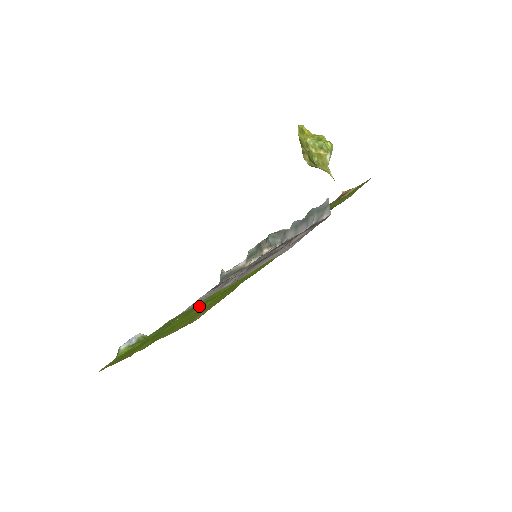
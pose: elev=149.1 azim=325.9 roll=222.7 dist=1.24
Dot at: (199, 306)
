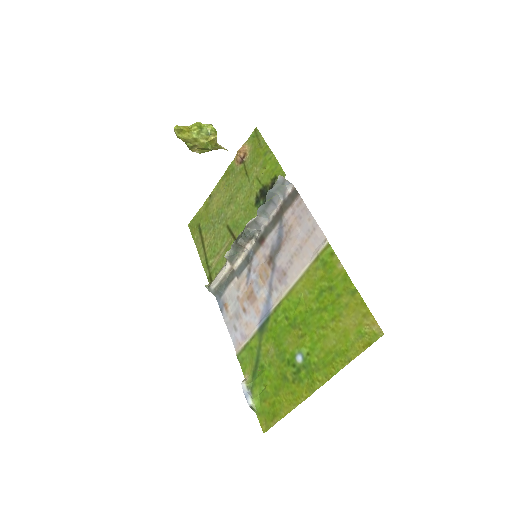
Dot at: (298, 324)
